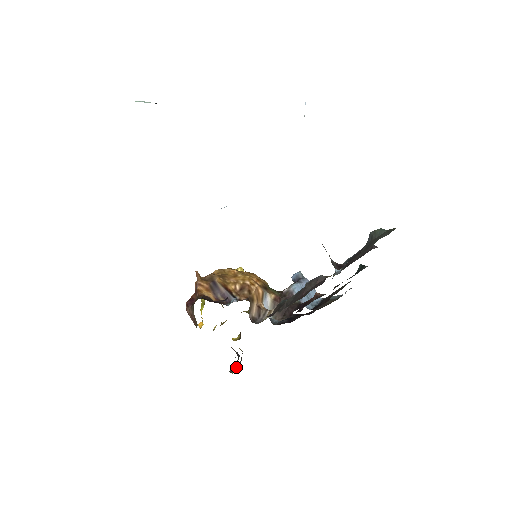
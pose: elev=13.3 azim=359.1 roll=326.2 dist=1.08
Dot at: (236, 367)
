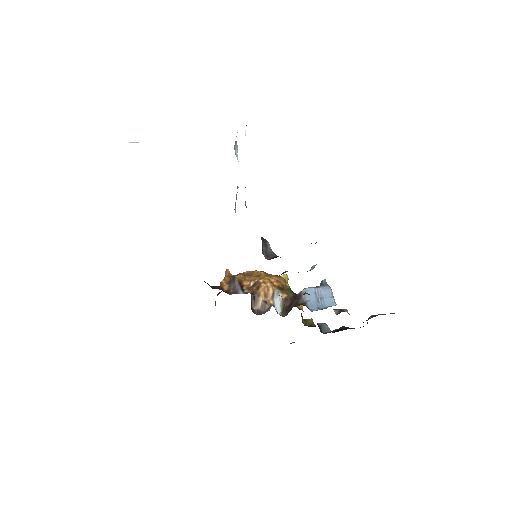
Dot at: occluded
